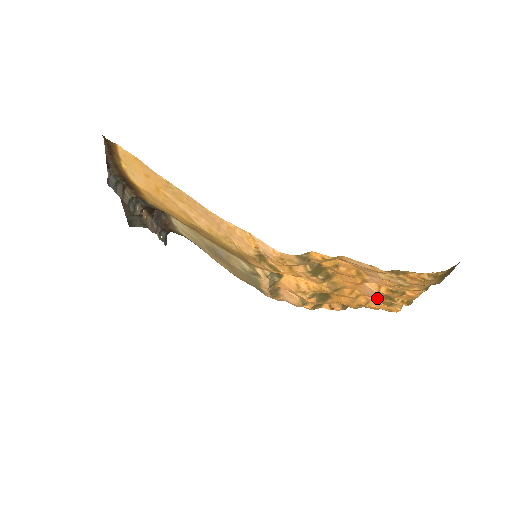
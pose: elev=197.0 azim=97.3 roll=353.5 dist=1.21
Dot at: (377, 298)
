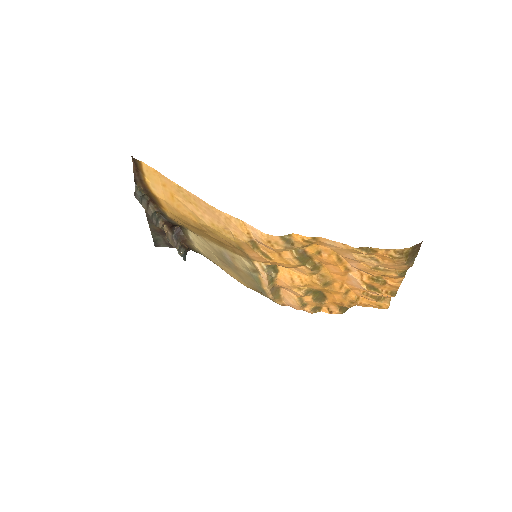
Dot at: (362, 288)
